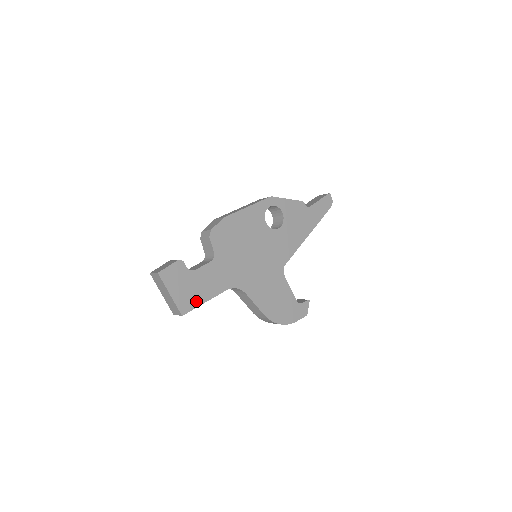
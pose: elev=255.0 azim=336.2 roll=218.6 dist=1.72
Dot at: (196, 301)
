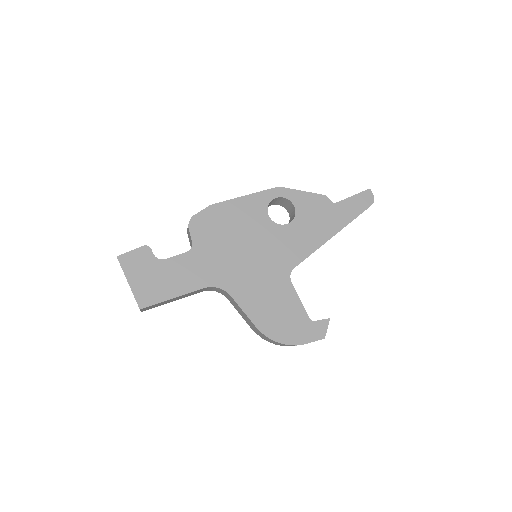
Dot at: (161, 295)
